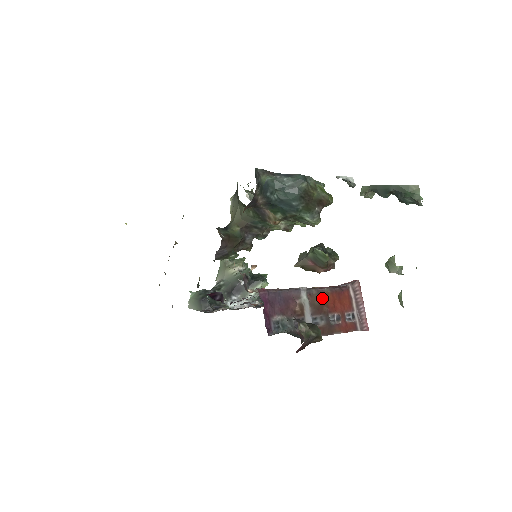
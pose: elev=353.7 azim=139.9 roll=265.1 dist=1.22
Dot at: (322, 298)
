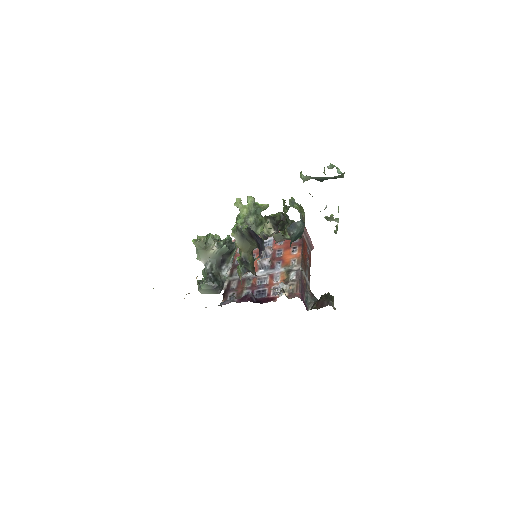
Dot at: (303, 259)
